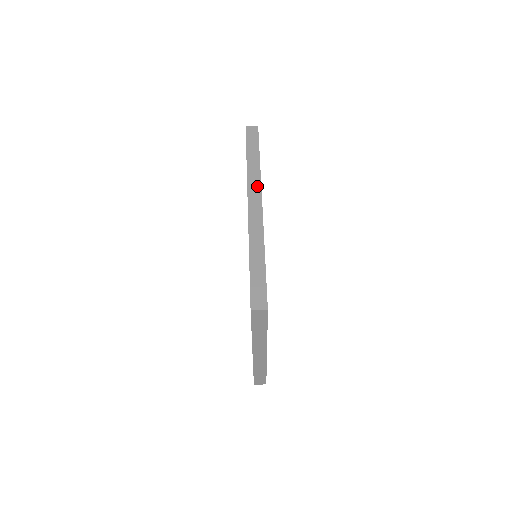
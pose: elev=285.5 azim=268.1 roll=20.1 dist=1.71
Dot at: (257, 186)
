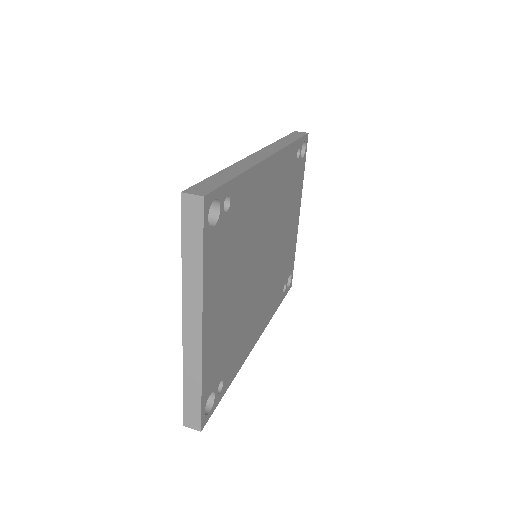
Dot at: (275, 149)
